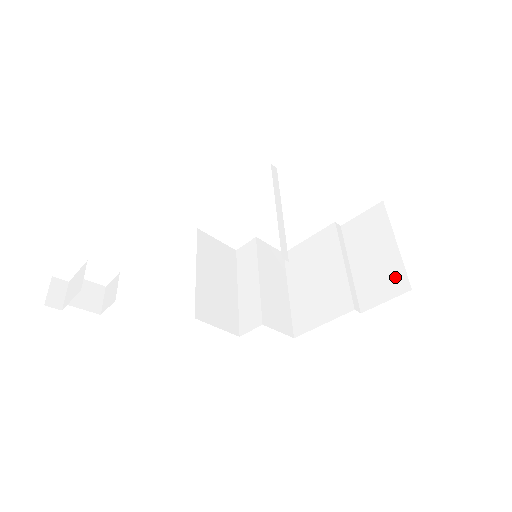
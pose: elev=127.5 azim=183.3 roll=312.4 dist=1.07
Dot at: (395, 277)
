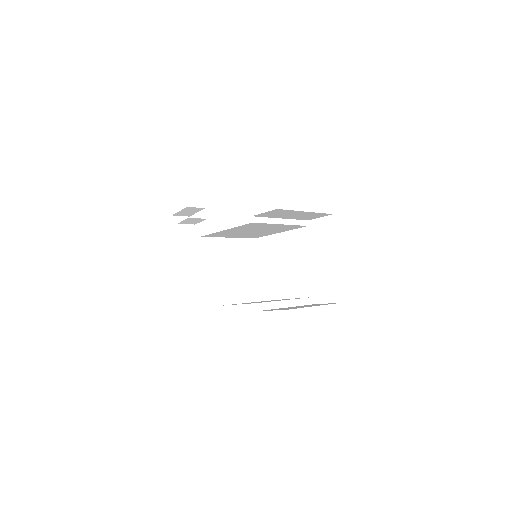
Dot at: (291, 308)
